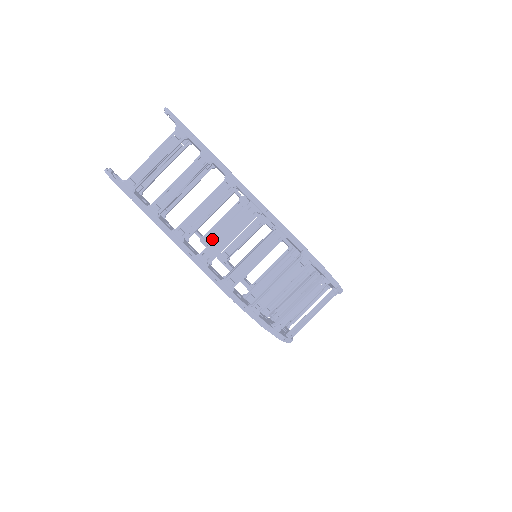
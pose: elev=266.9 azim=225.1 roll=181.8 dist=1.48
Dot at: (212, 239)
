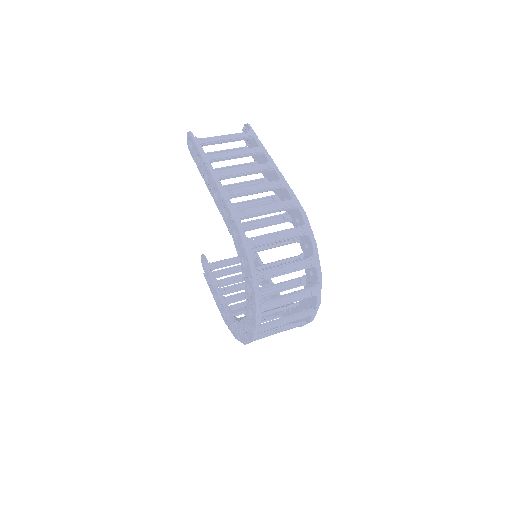
Dot at: (216, 268)
